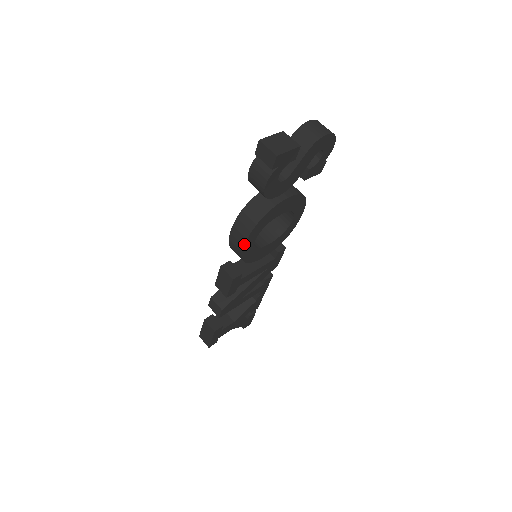
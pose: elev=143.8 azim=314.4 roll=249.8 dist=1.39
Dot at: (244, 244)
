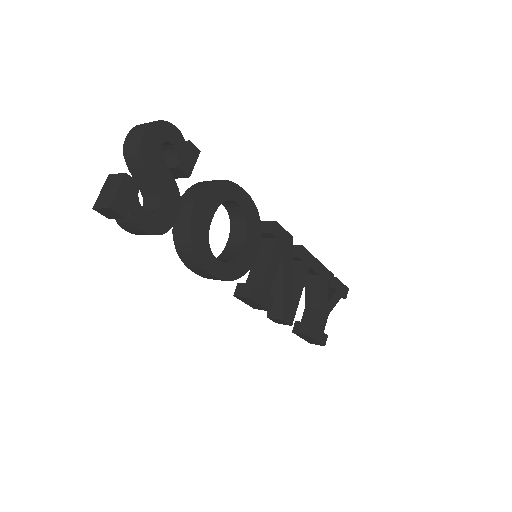
Dot at: (209, 274)
